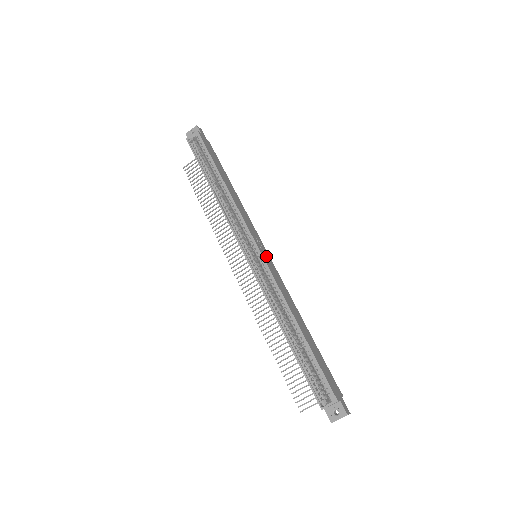
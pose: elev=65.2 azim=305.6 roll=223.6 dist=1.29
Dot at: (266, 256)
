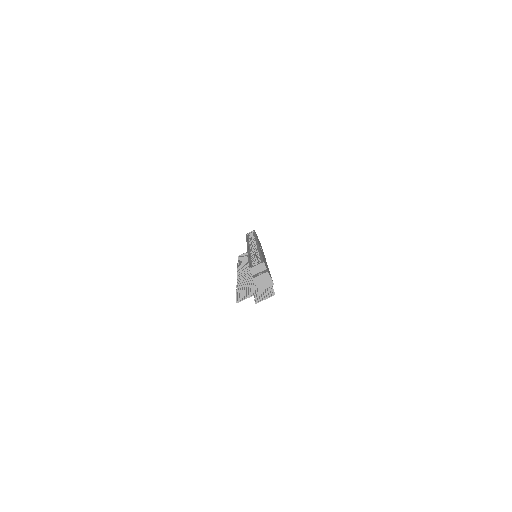
Dot at: occluded
